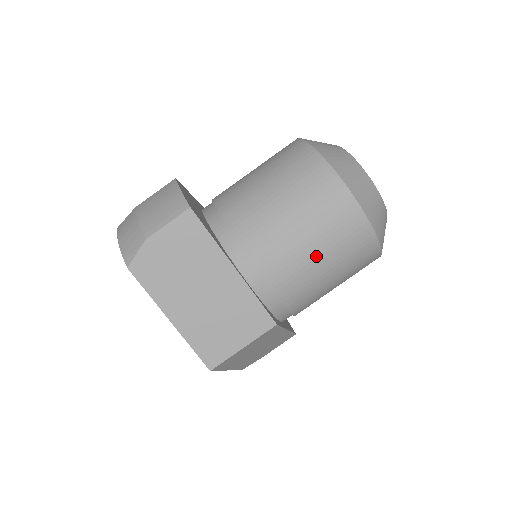
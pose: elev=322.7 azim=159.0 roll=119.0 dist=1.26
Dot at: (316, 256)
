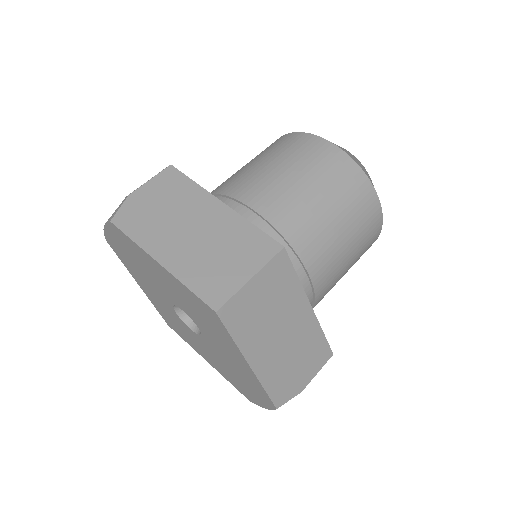
Dot at: (306, 187)
